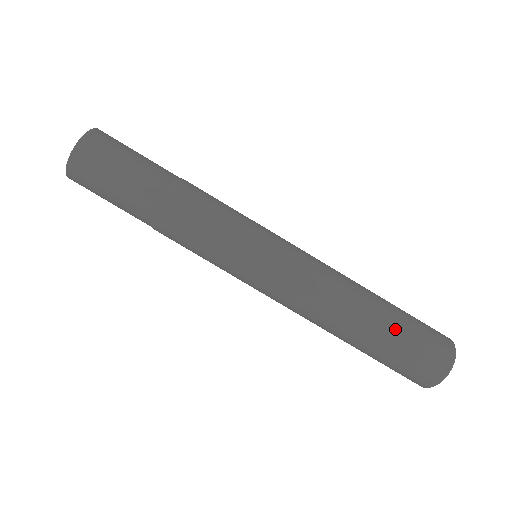
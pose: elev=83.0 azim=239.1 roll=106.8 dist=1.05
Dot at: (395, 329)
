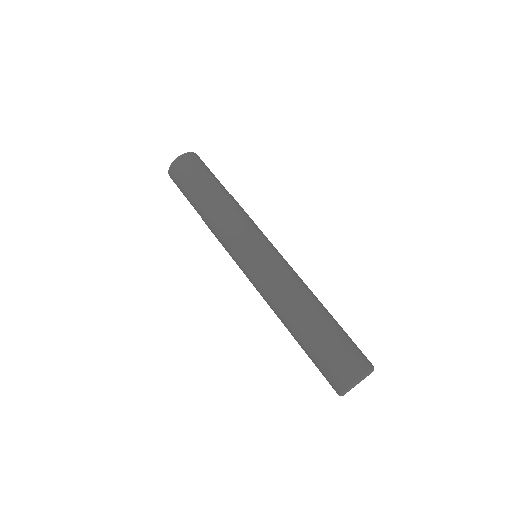
Dot at: (318, 339)
